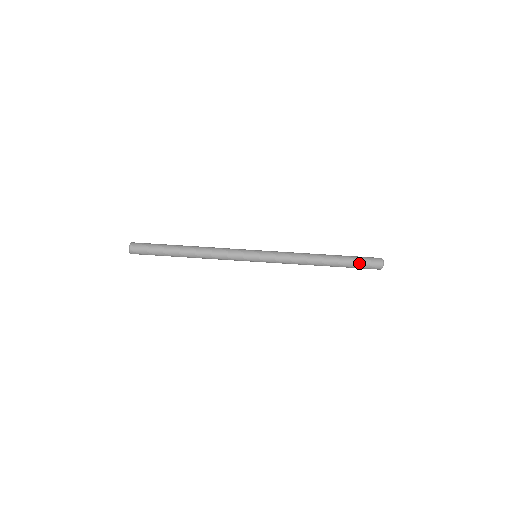
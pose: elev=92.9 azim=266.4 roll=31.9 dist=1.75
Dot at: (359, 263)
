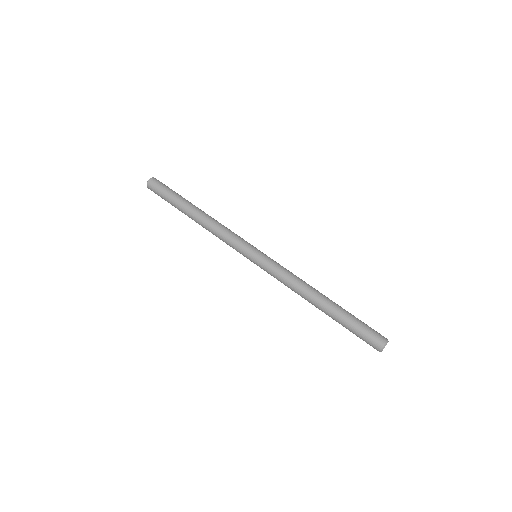
Dot at: (361, 322)
